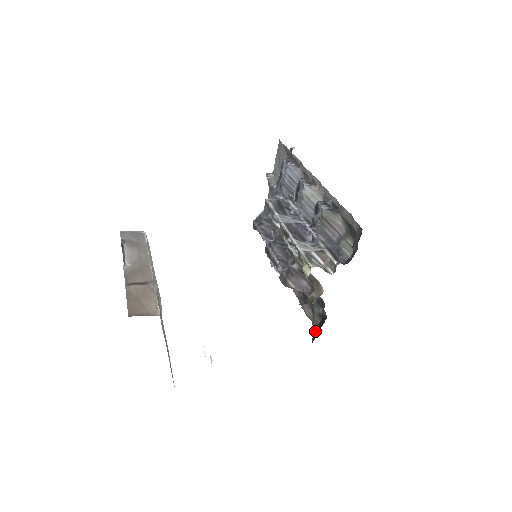
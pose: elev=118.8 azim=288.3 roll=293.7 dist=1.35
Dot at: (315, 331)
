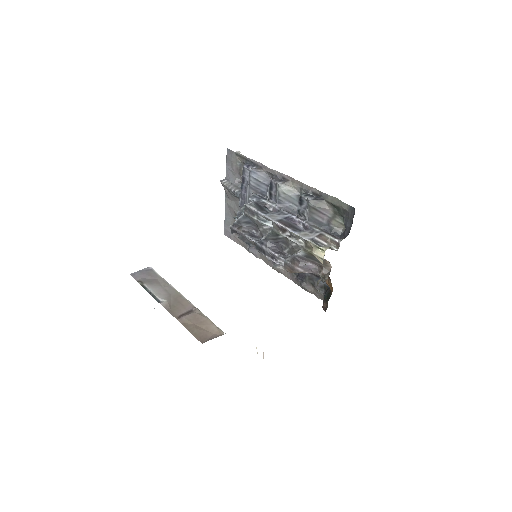
Dot at: (325, 301)
